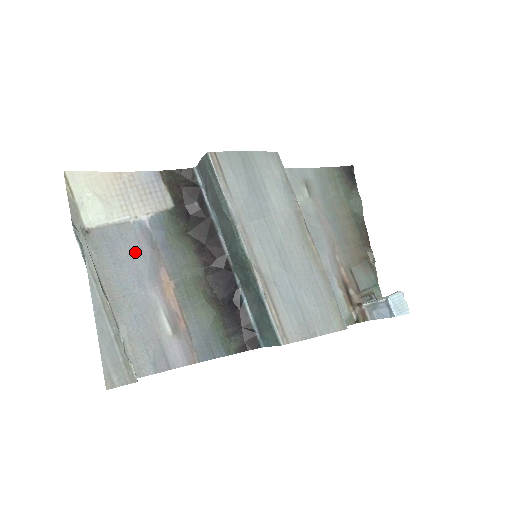
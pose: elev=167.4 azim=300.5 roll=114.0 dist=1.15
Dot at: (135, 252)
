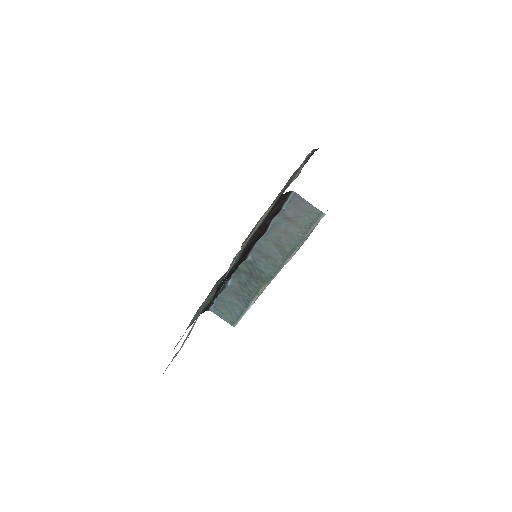
Dot at: occluded
